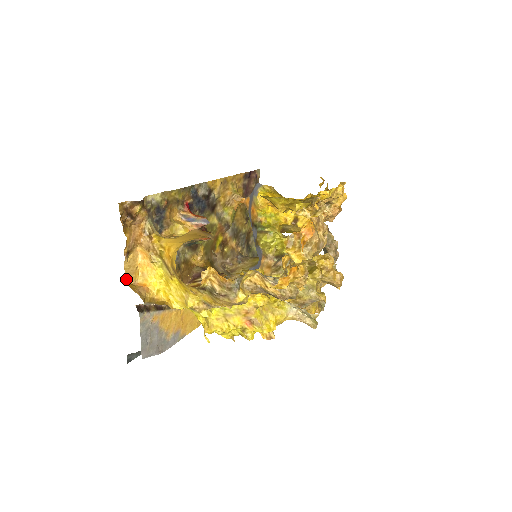
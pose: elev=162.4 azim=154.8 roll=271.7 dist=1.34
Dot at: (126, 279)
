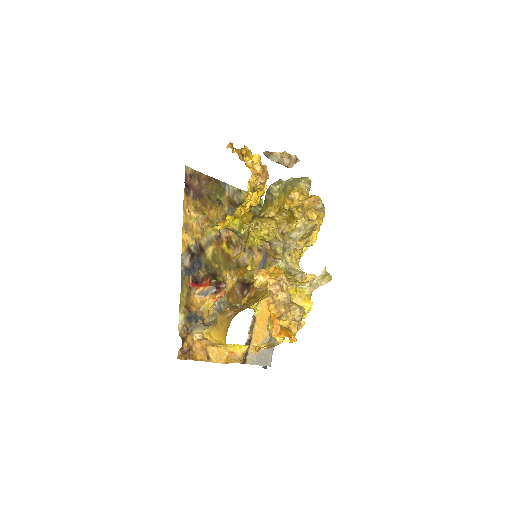
Dot at: (222, 363)
